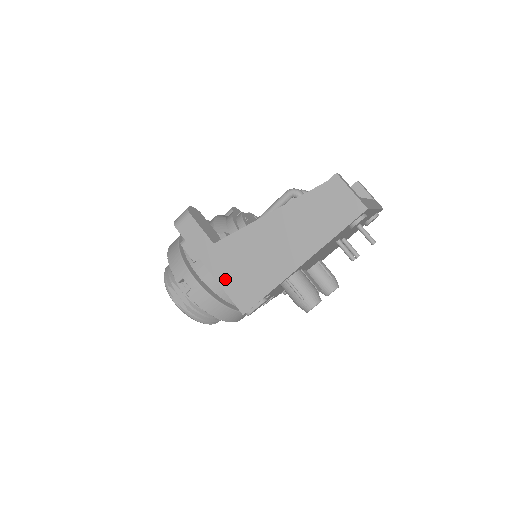
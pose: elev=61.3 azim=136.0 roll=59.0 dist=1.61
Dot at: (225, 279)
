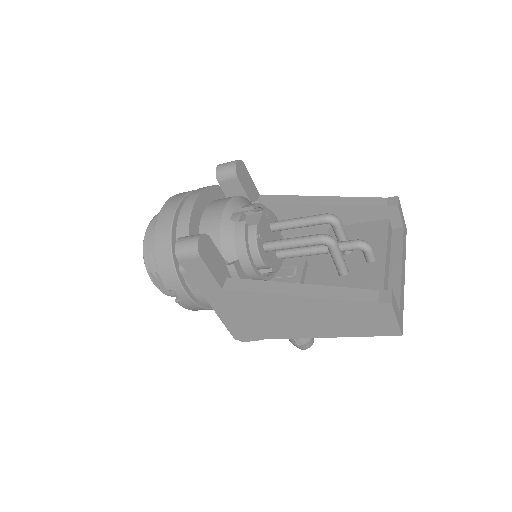
Dot at: (225, 315)
